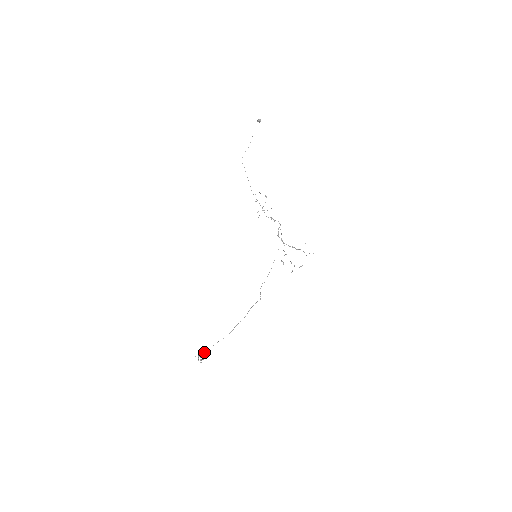
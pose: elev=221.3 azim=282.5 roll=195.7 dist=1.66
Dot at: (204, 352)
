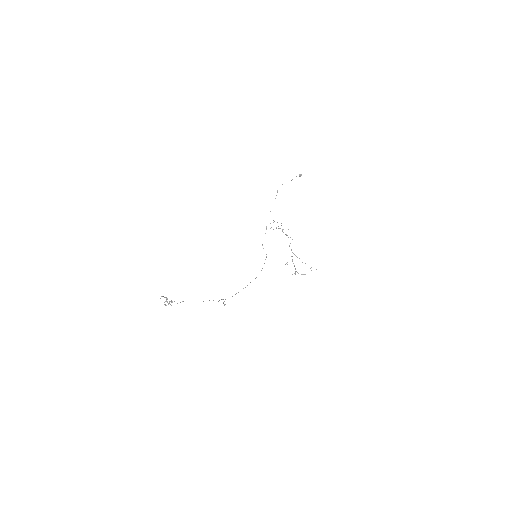
Dot at: occluded
